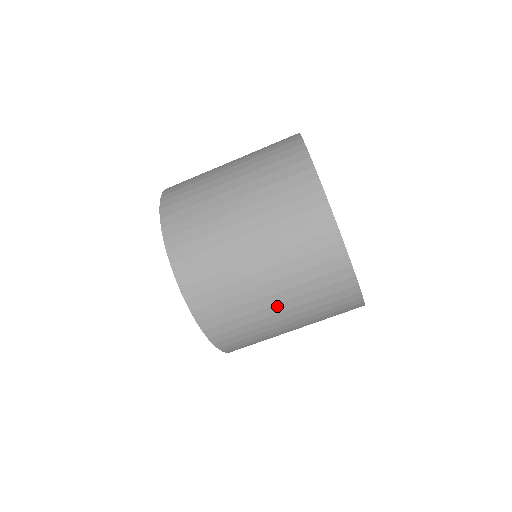
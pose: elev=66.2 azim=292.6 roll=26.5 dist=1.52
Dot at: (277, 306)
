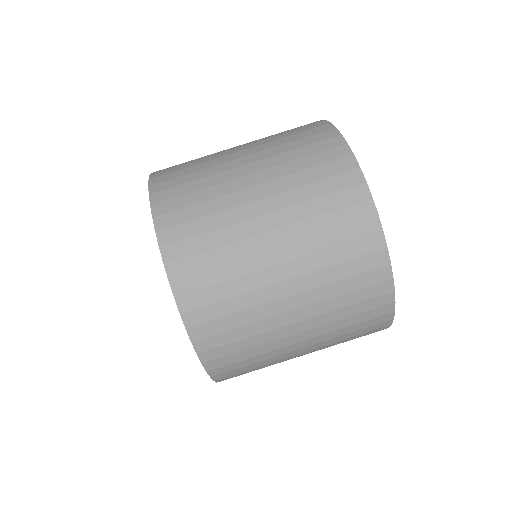
Dot at: (279, 268)
